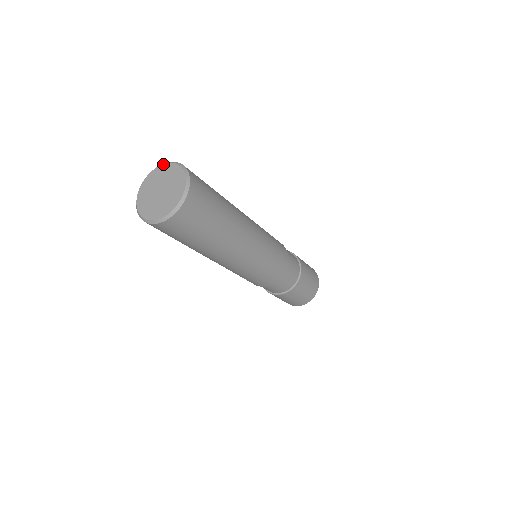
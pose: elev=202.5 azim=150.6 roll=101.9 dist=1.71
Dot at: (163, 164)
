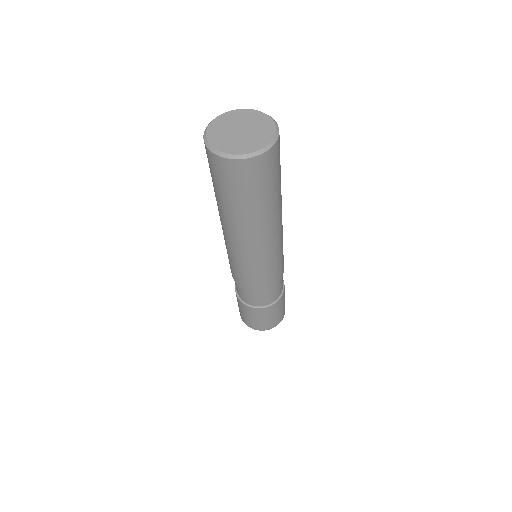
Dot at: (260, 111)
